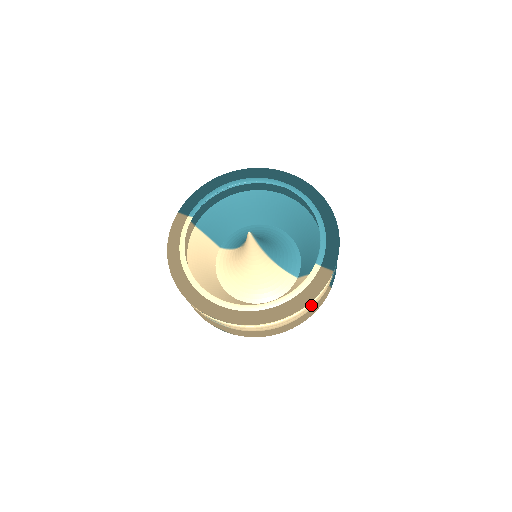
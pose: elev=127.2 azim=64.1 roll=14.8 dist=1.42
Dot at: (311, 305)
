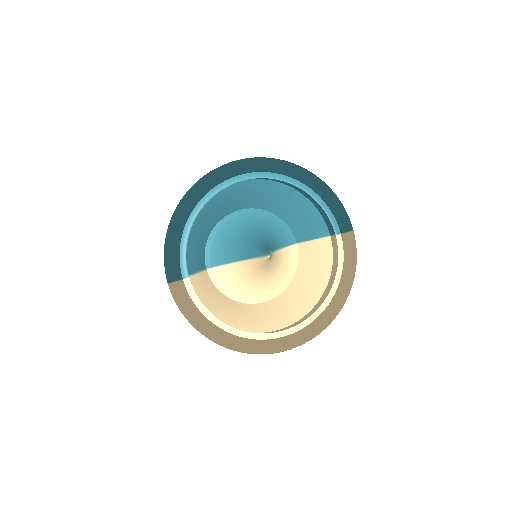
Dot at: occluded
